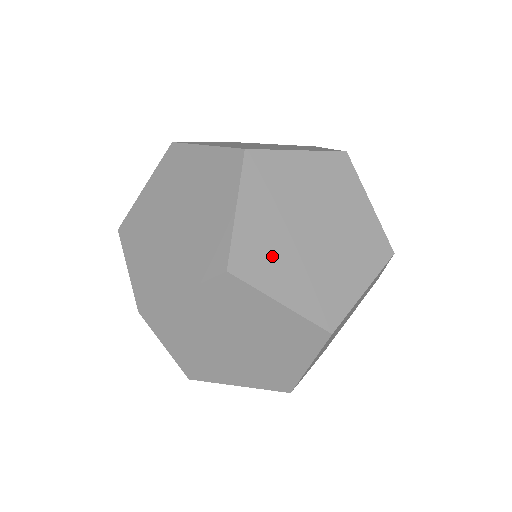
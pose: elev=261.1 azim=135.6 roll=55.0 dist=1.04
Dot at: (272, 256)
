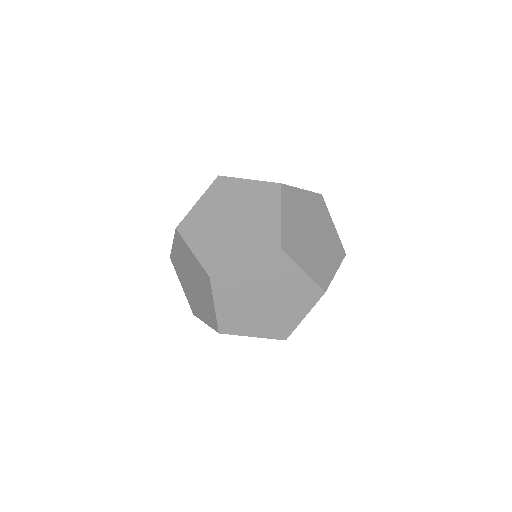
Dot at: (298, 244)
